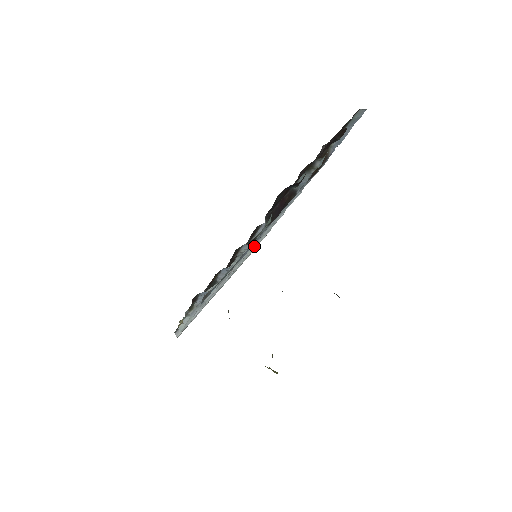
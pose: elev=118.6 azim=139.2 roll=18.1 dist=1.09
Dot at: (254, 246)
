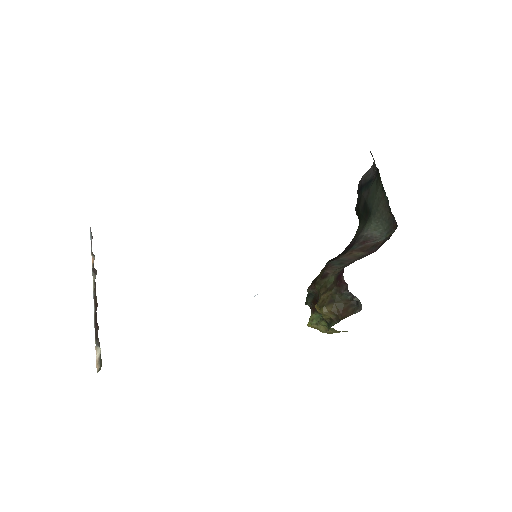
Dot at: occluded
